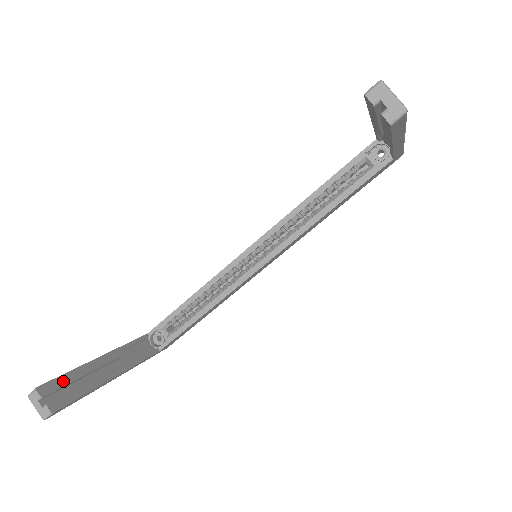
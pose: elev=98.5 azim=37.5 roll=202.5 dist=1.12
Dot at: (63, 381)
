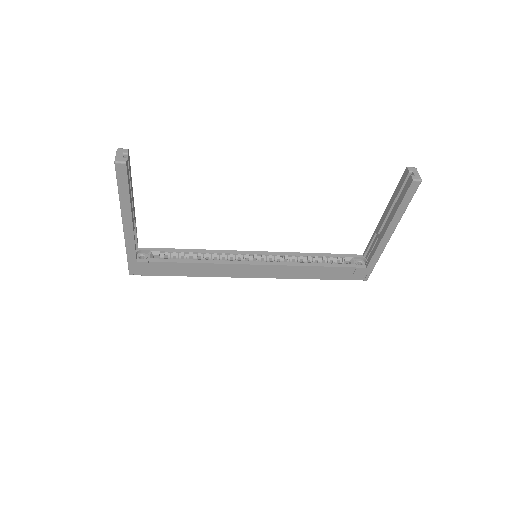
Dot at: (130, 171)
